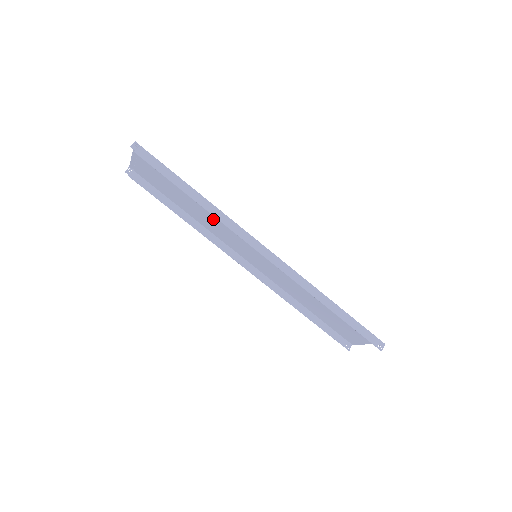
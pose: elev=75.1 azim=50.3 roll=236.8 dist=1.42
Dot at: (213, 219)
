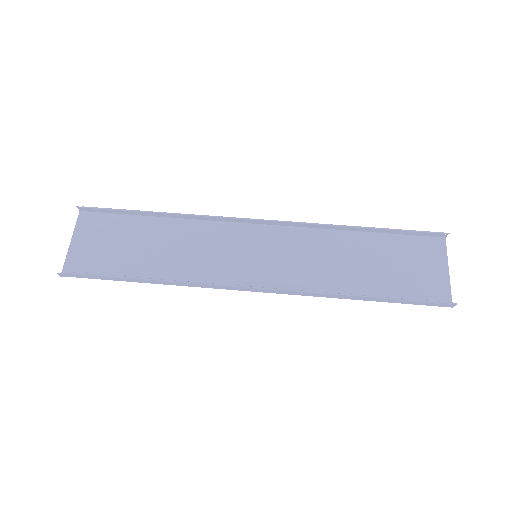
Dot at: (187, 249)
